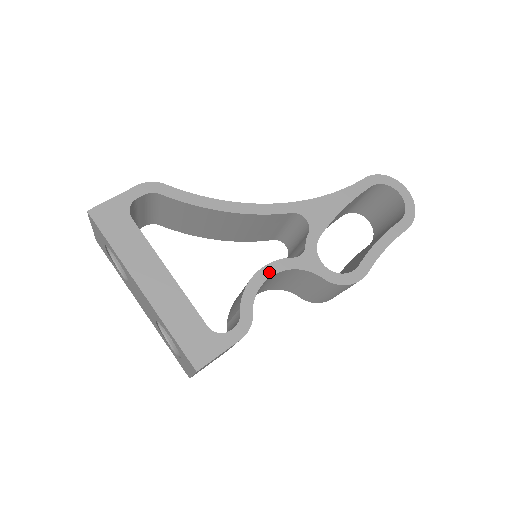
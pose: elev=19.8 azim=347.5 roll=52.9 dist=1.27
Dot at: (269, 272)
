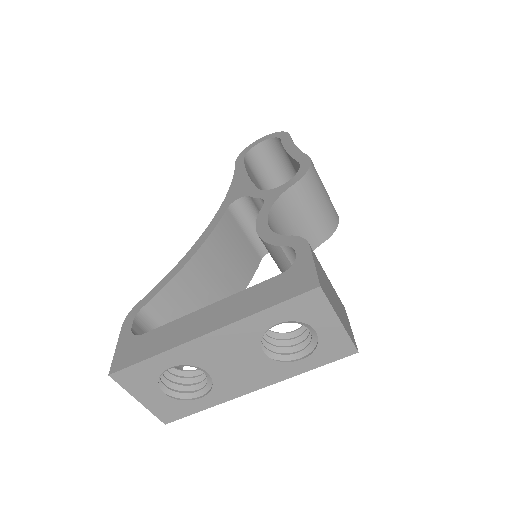
Dot at: (263, 224)
